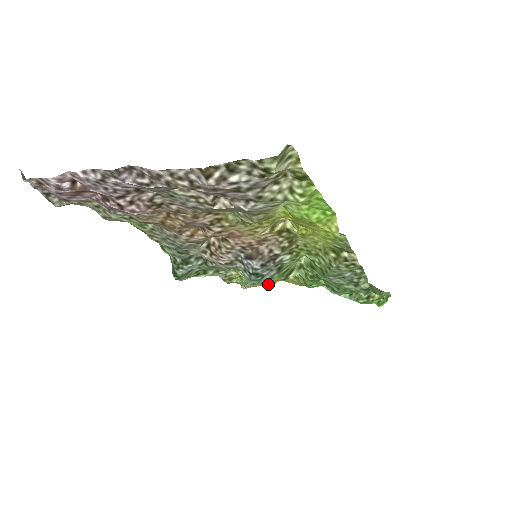
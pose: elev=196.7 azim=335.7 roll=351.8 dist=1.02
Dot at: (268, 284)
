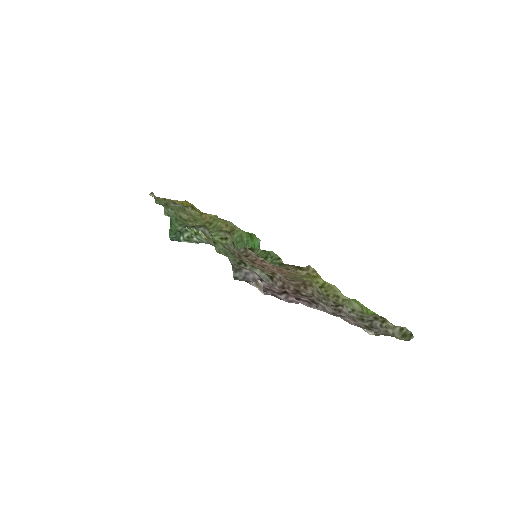
Dot at: occluded
